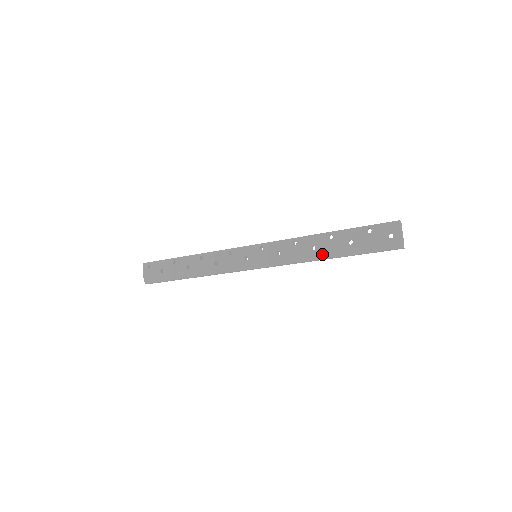
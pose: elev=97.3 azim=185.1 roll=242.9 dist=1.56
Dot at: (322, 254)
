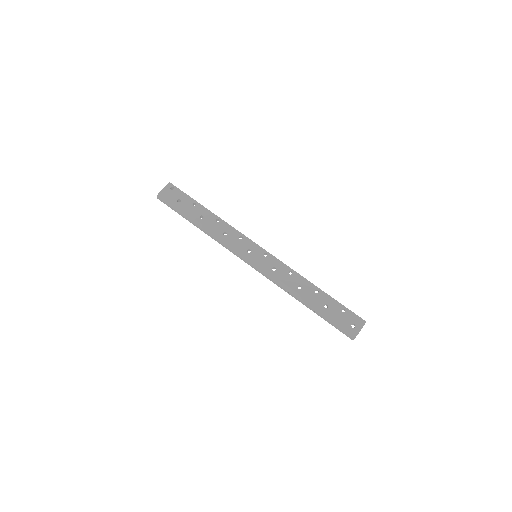
Dot at: (302, 296)
